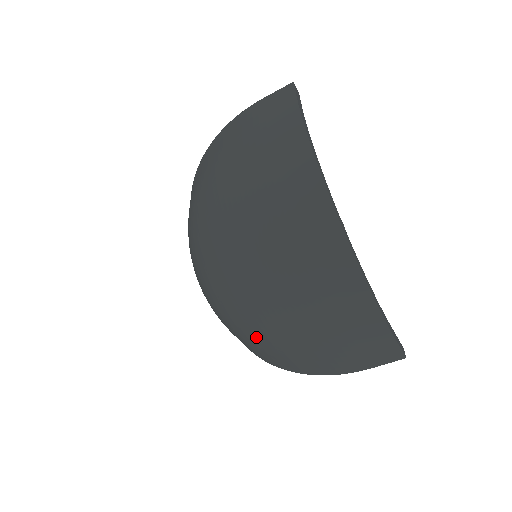
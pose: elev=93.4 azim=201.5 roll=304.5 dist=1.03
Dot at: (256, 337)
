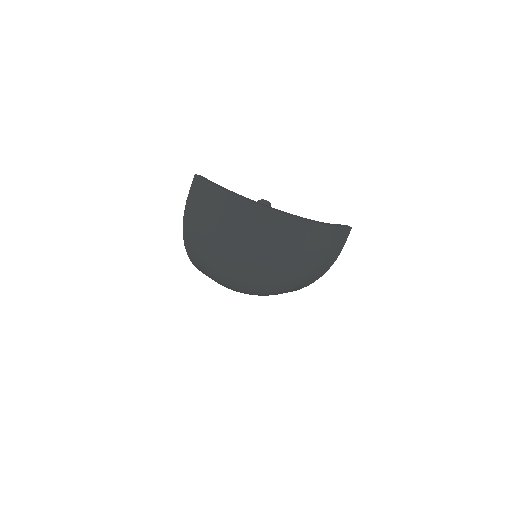
Dot at: (293, 285)
